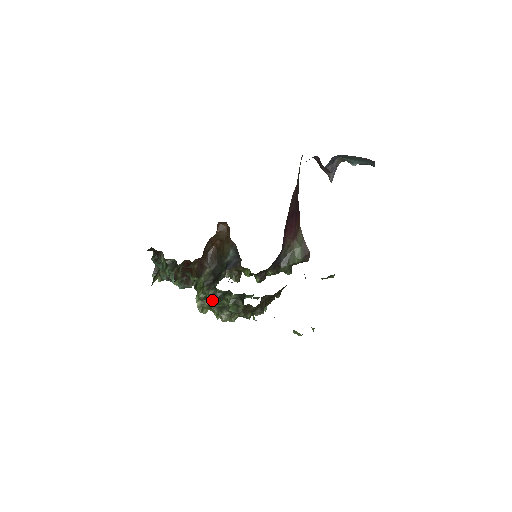
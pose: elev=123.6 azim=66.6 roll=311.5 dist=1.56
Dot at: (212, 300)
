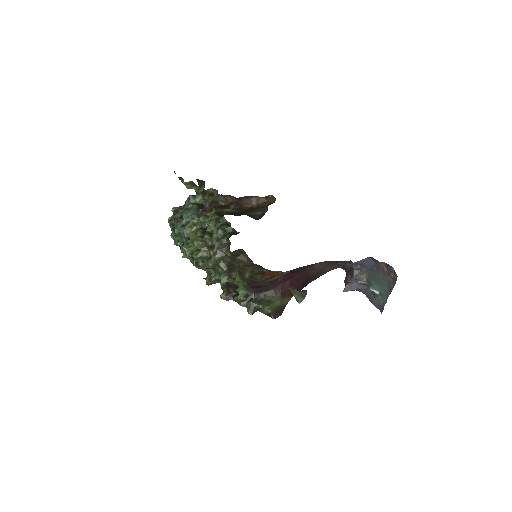
Dot at: (209, 222)
